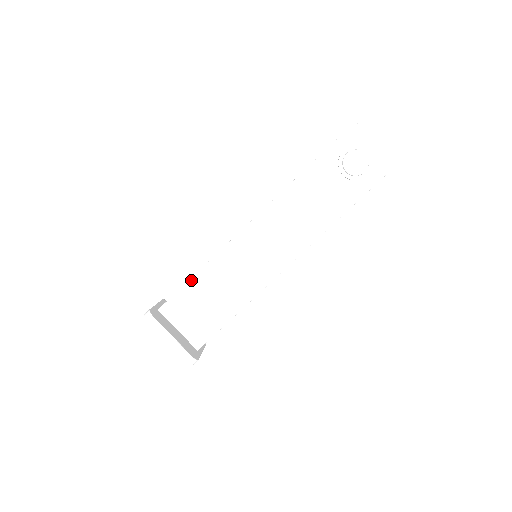
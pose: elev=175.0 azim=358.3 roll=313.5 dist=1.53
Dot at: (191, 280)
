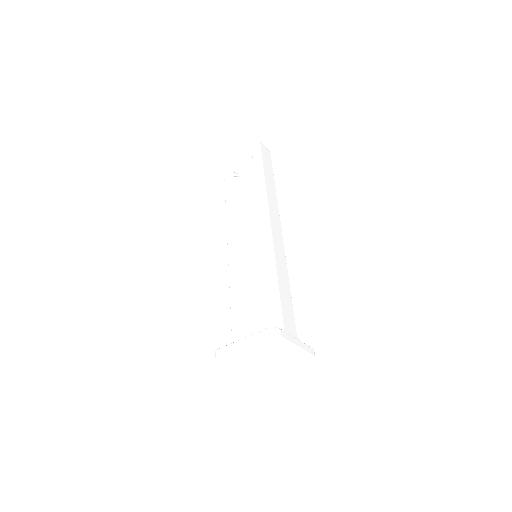
Dot at: (232, 314)
